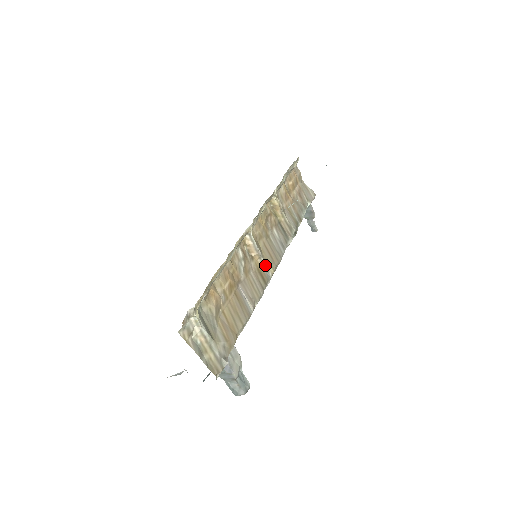
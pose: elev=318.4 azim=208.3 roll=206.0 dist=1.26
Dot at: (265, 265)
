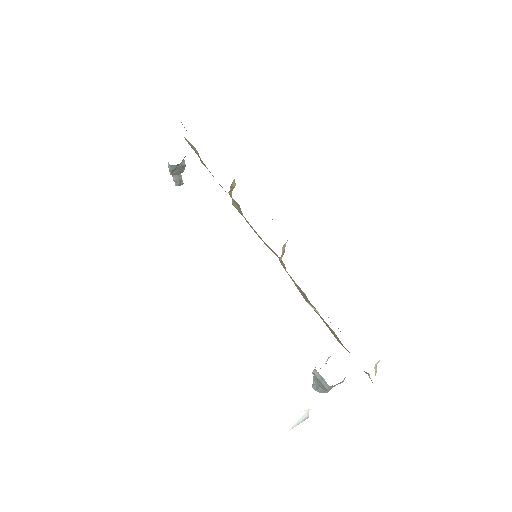
Dot at: occluded
